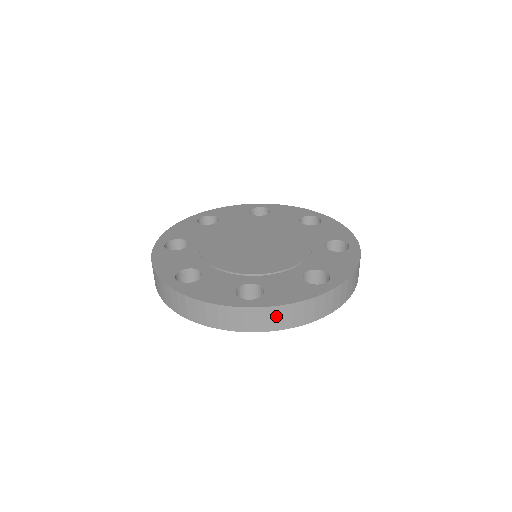
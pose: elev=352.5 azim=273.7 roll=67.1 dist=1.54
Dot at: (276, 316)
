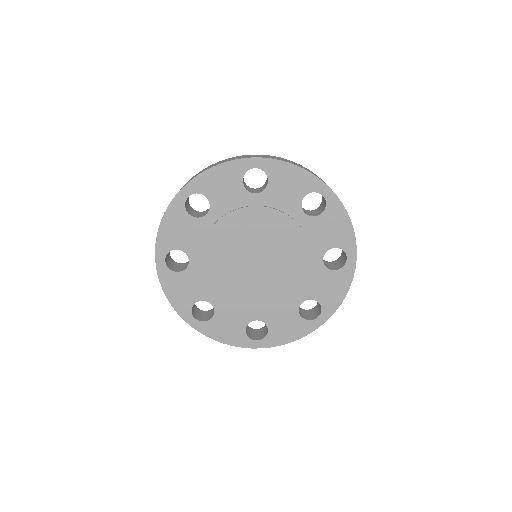
Dot at: occluded
